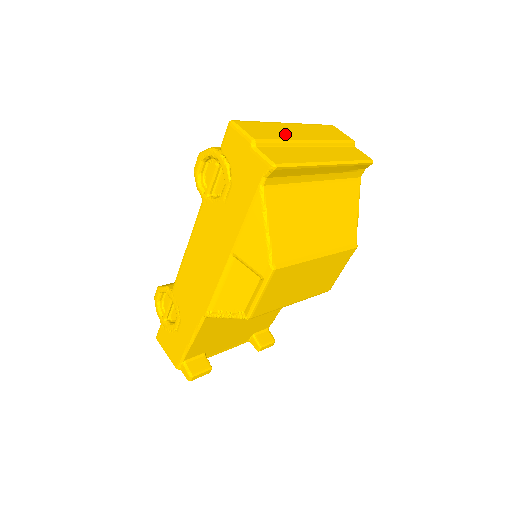
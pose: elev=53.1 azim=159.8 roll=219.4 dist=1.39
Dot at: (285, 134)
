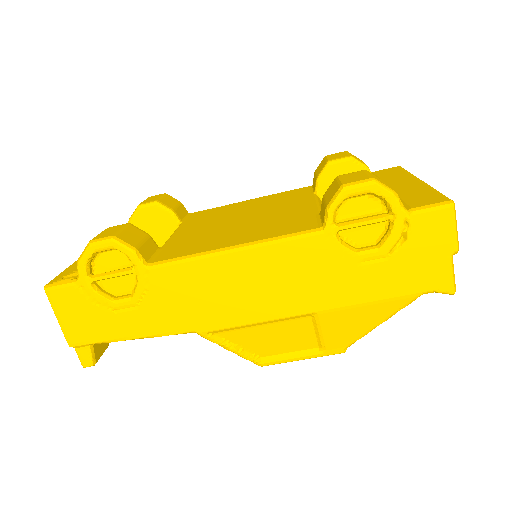
Dot at: occluded
